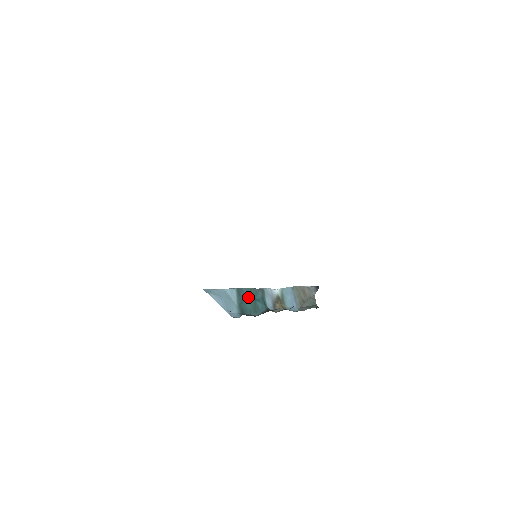
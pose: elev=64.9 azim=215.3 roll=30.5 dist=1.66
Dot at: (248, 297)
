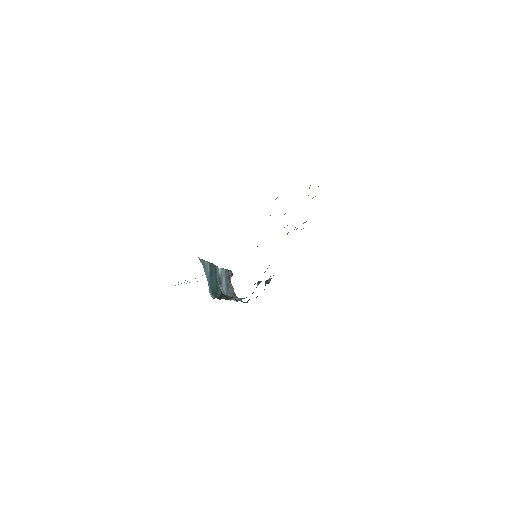
Dot at: (214, 275)
